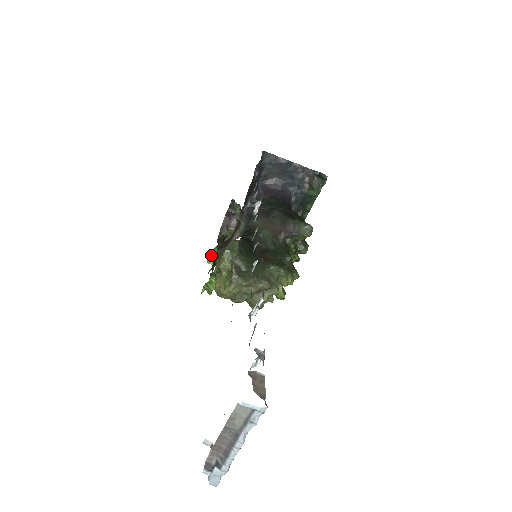
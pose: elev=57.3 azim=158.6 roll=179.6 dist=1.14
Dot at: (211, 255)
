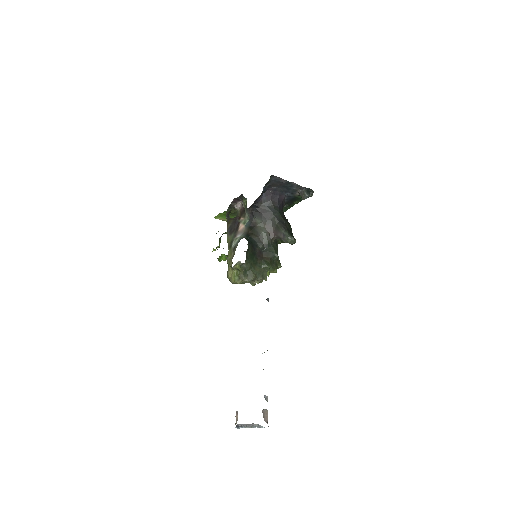
Dot at: (218, 215)
